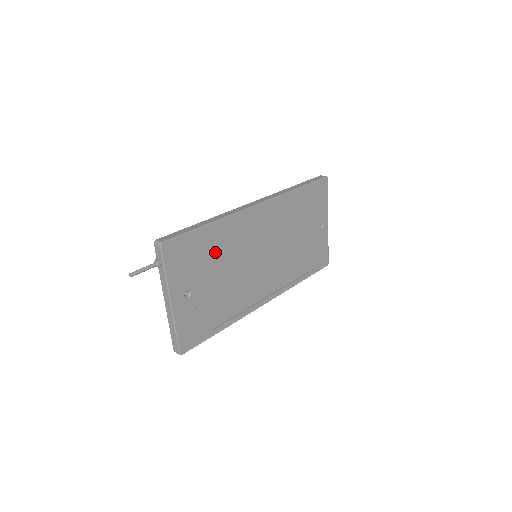
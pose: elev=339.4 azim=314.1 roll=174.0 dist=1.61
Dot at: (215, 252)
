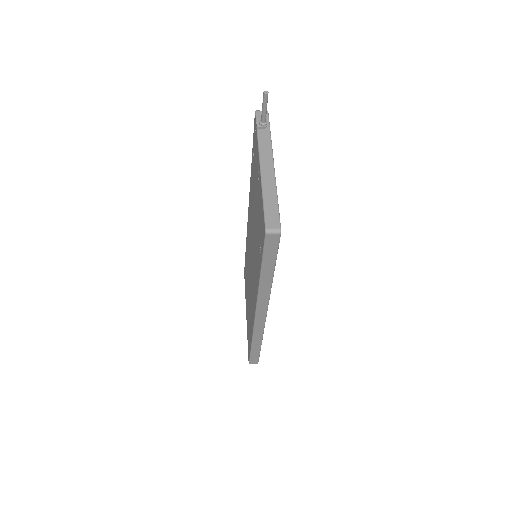
Dot at: occluded
